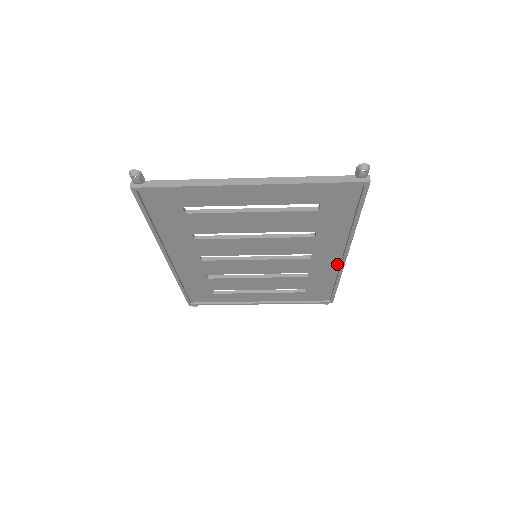
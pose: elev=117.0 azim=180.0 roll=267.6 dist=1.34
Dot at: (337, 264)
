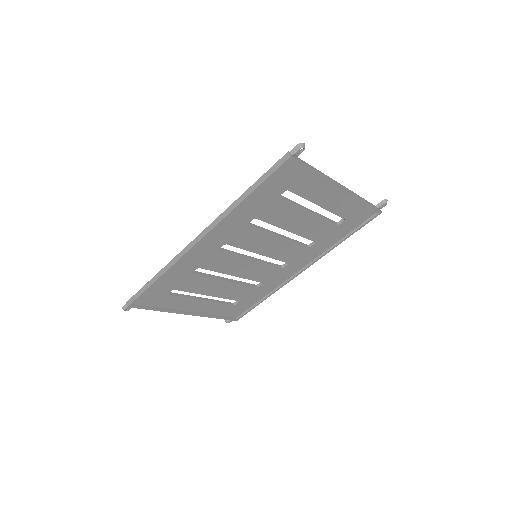
Dot at: (287, 278)
